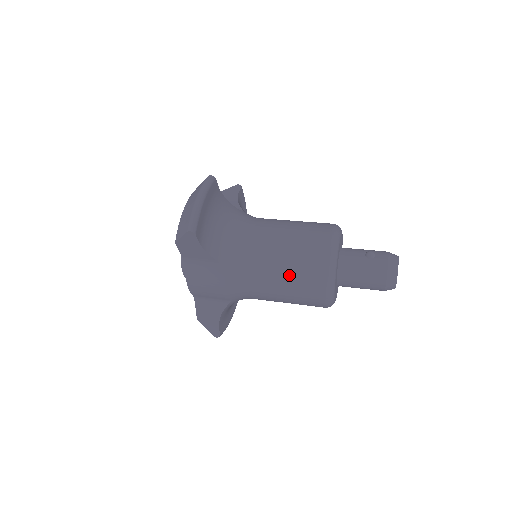
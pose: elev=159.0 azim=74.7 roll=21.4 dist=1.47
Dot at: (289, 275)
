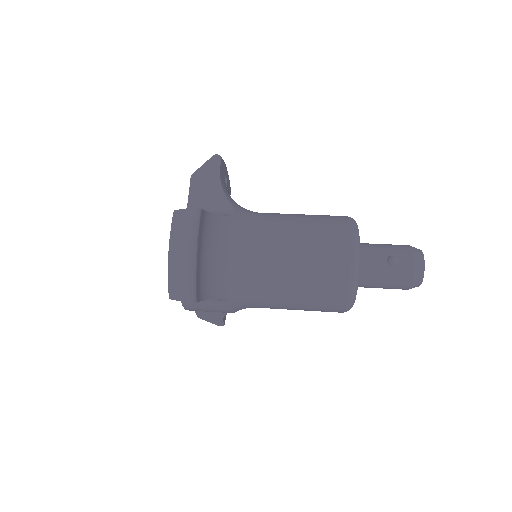
Dot at: (305, 301)
